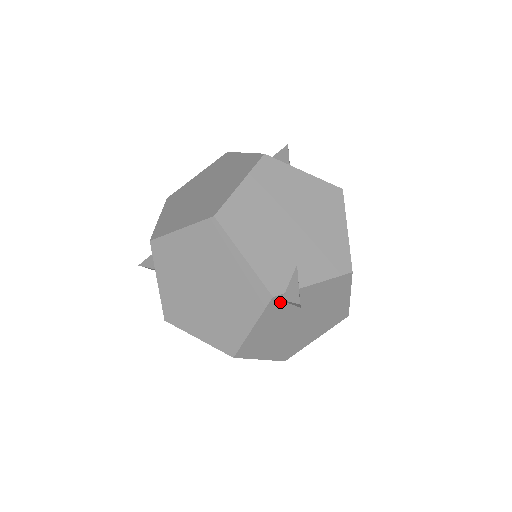
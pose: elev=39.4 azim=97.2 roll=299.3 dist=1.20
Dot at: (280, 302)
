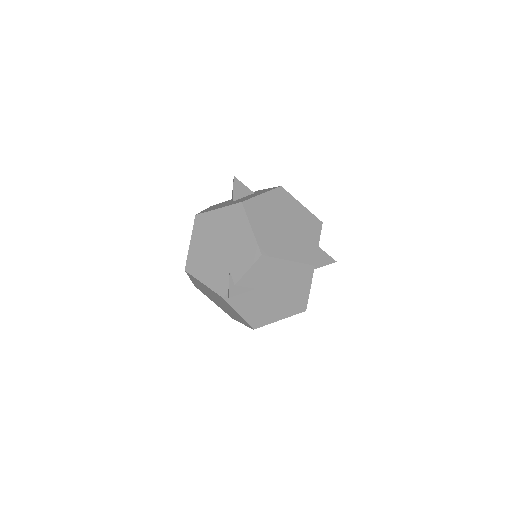
Dot at: (234, 296)
